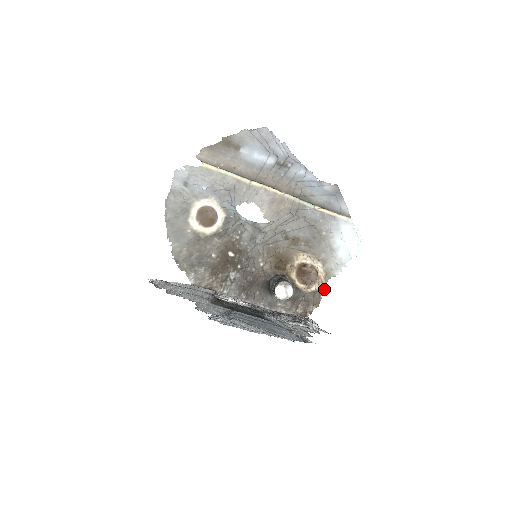
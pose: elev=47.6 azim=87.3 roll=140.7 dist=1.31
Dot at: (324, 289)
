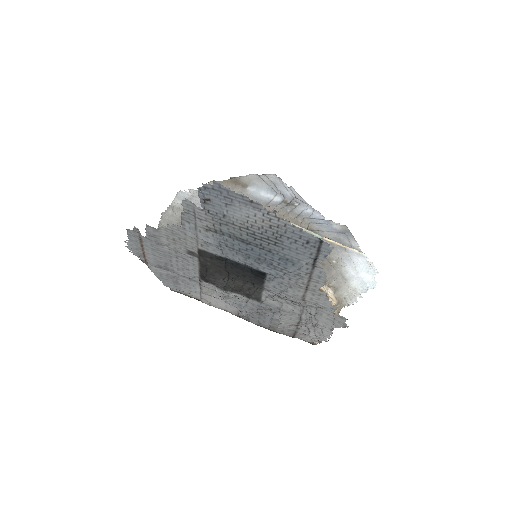
Dot at: occluded
